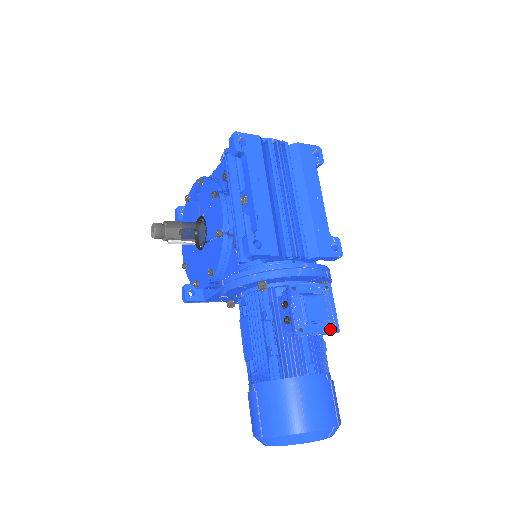
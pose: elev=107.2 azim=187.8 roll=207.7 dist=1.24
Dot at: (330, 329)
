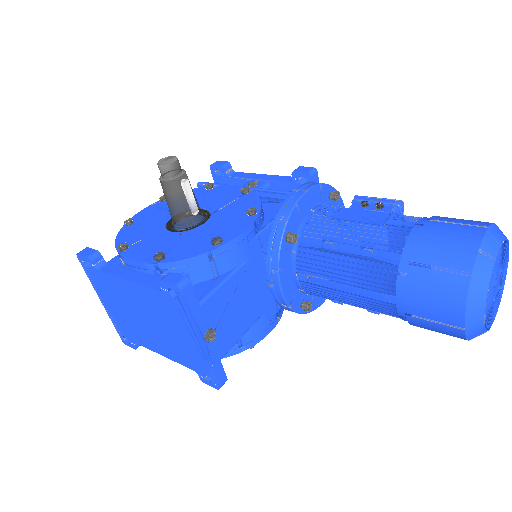
Dot at: occluded
